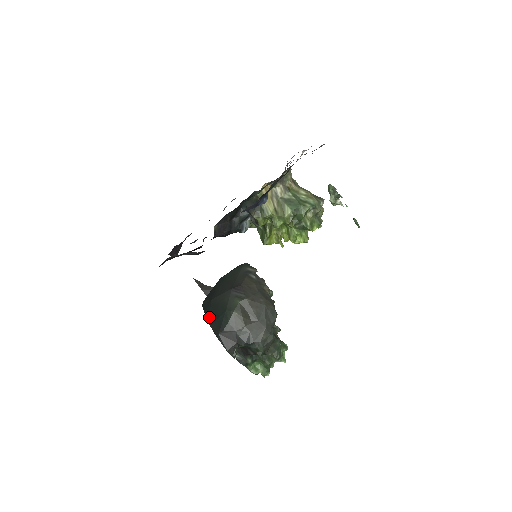
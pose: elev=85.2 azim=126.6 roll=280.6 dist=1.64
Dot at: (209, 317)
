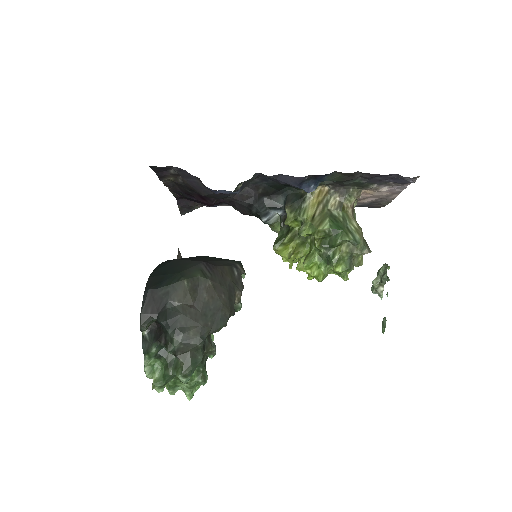
Dot at: (157, 270)
